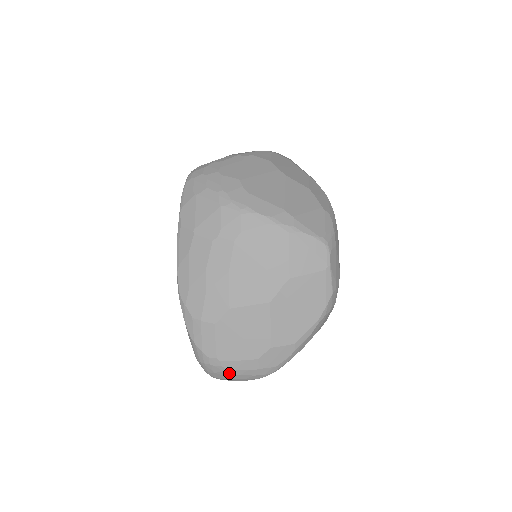
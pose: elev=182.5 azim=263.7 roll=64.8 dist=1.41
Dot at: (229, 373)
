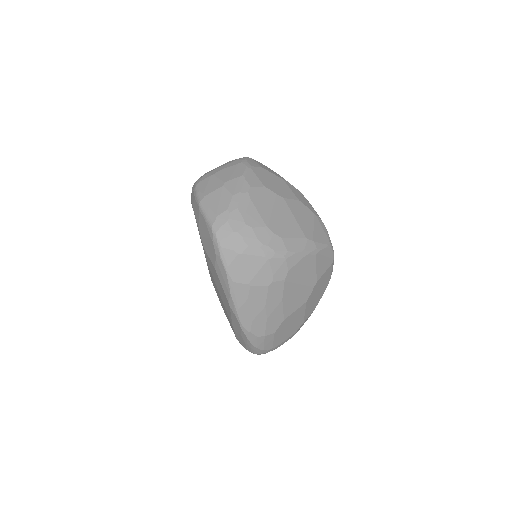
Dot at: occluded
